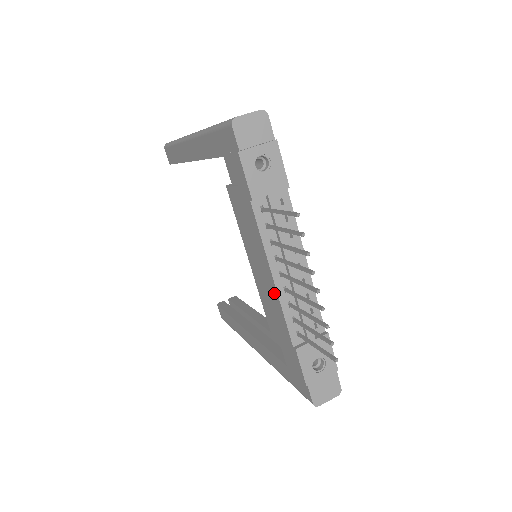
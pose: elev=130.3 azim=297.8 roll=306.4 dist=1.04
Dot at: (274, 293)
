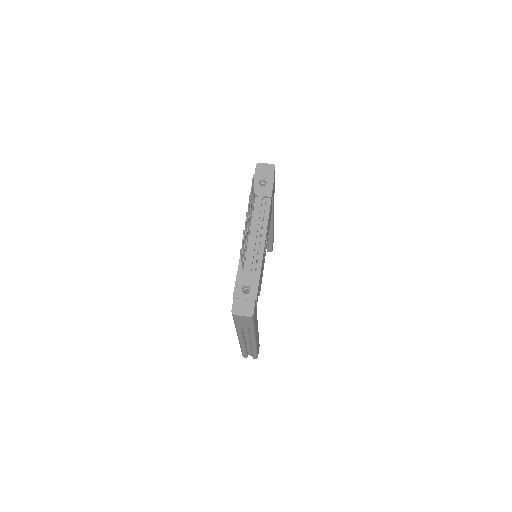
Dot at: occluded
